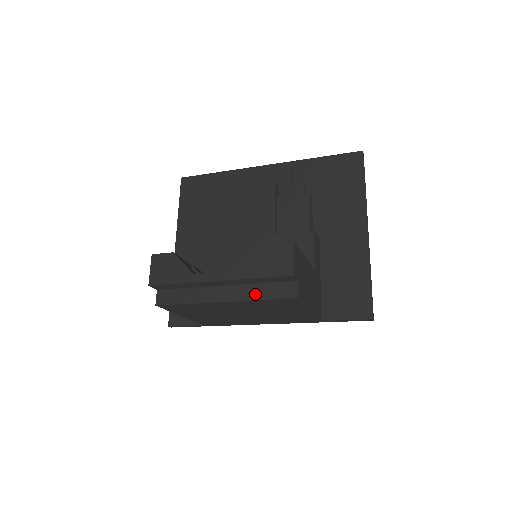
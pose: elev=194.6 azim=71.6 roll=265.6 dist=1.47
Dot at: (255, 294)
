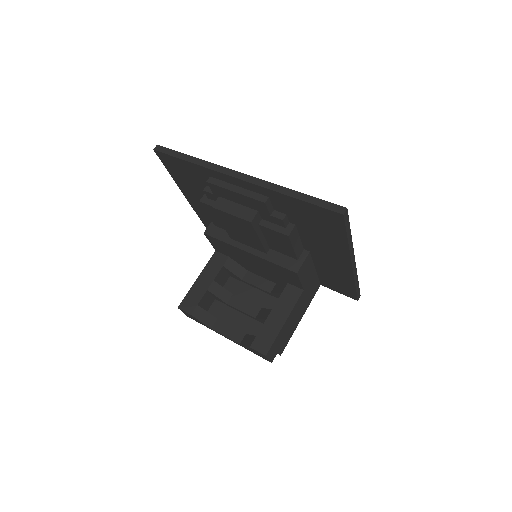
Dot at: occluded
